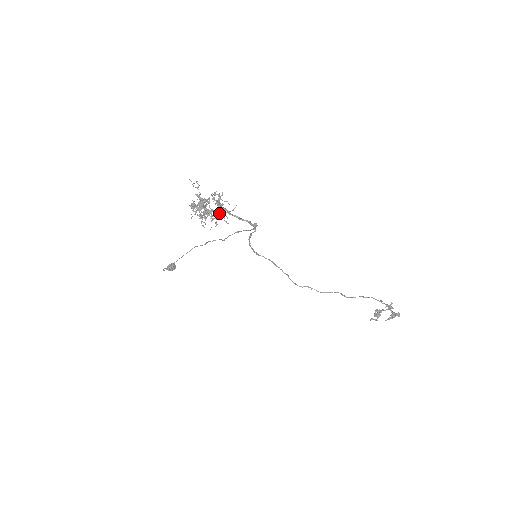
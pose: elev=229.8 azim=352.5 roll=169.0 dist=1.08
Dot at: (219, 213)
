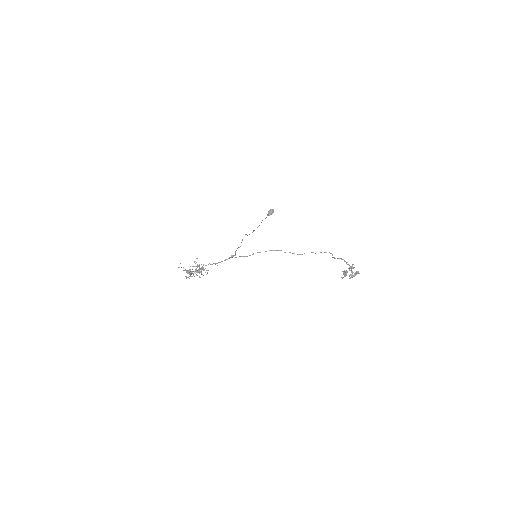
Dot at: (201, 271)
